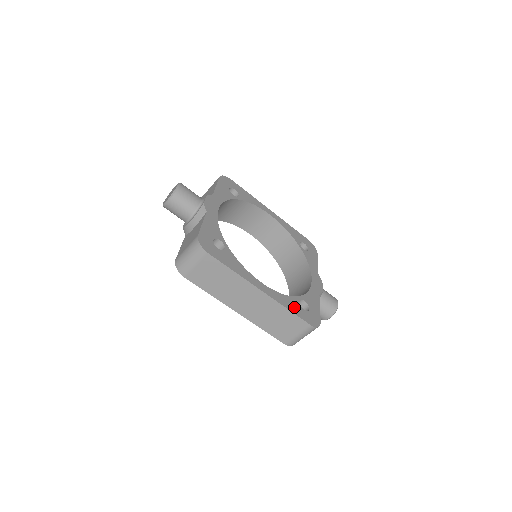
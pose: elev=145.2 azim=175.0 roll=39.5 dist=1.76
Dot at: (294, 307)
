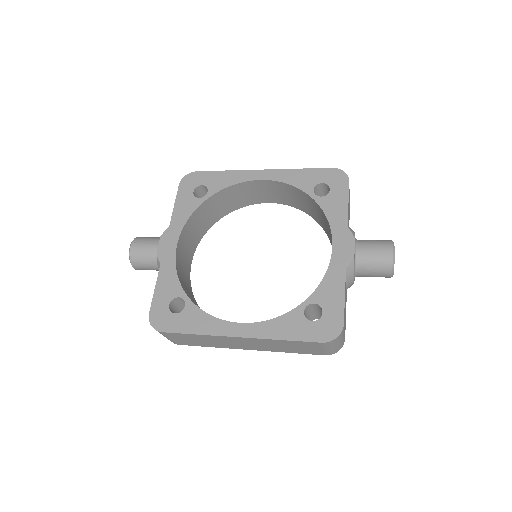
Dot at: (293, 329)
